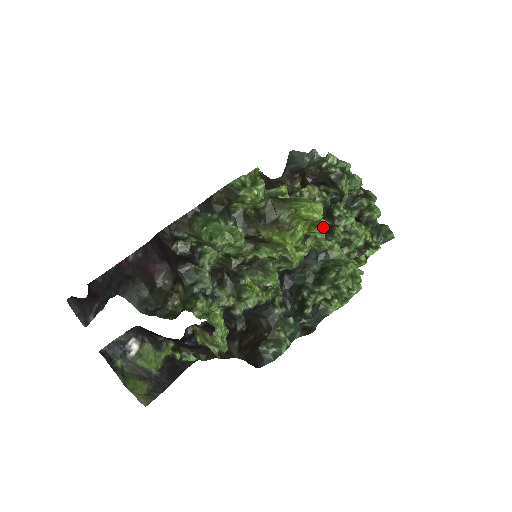
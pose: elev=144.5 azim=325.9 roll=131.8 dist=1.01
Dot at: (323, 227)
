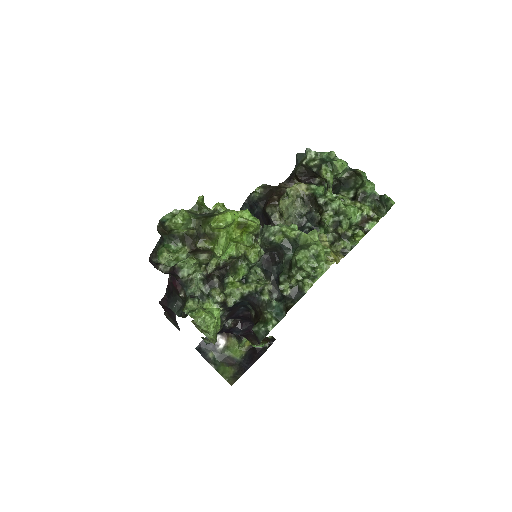
Dot at: (252, 227)
